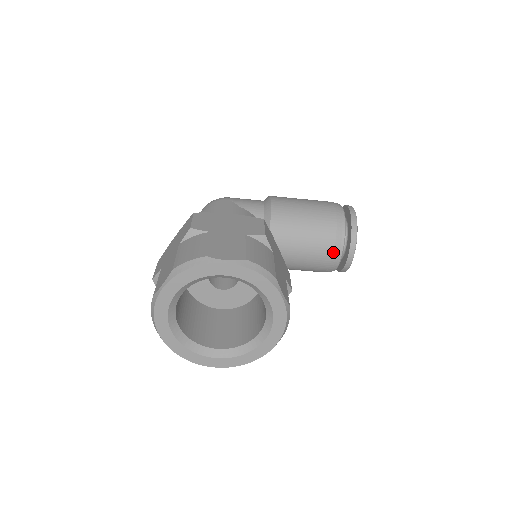
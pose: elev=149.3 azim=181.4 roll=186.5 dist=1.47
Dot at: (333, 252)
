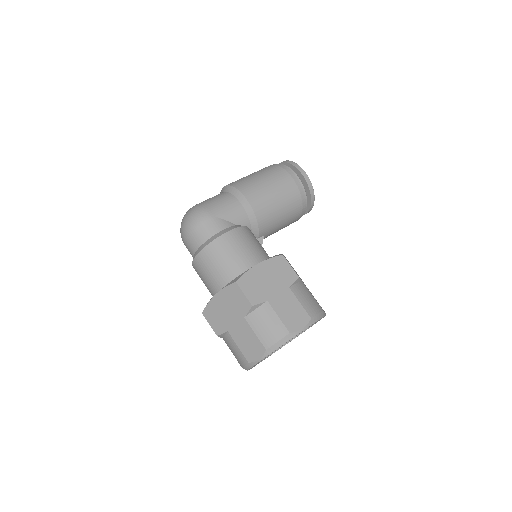
Dot at: (300, 217)
